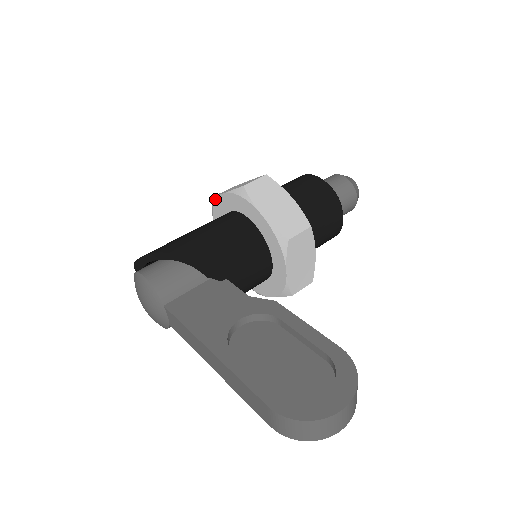
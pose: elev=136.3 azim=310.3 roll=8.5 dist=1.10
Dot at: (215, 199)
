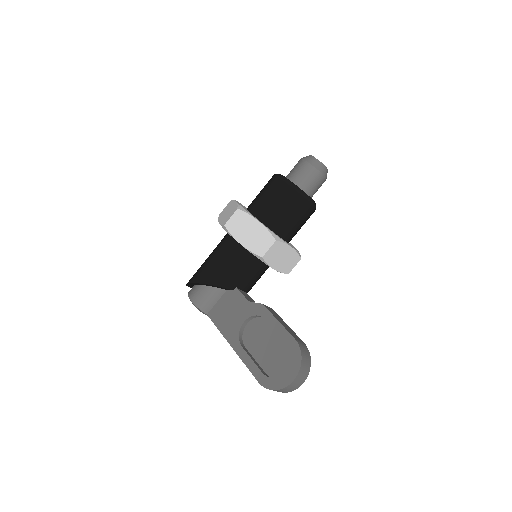
Dot at: occluded
